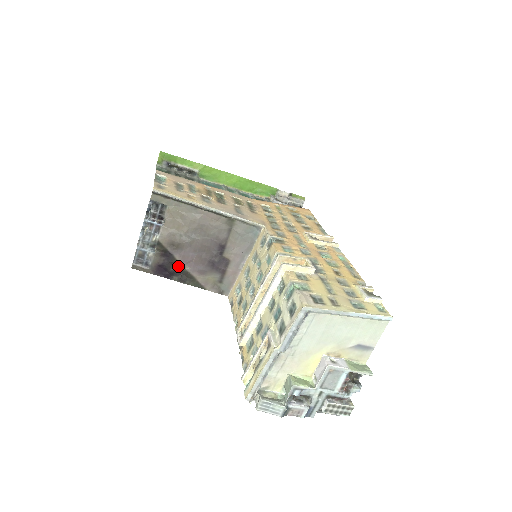
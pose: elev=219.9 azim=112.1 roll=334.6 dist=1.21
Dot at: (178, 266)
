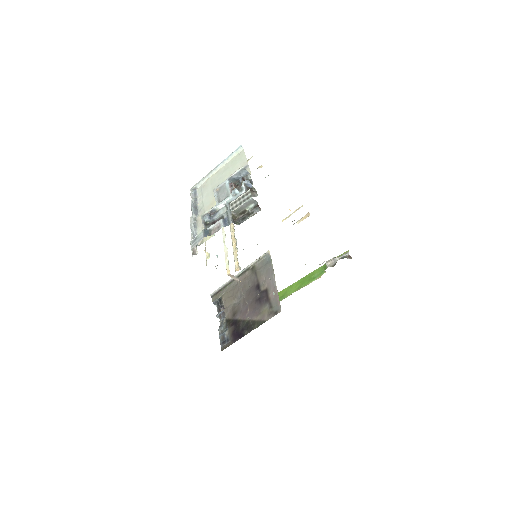
Dot at: (243, 323)
